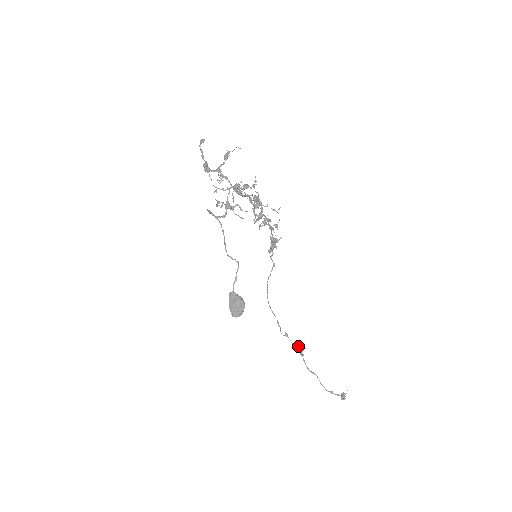
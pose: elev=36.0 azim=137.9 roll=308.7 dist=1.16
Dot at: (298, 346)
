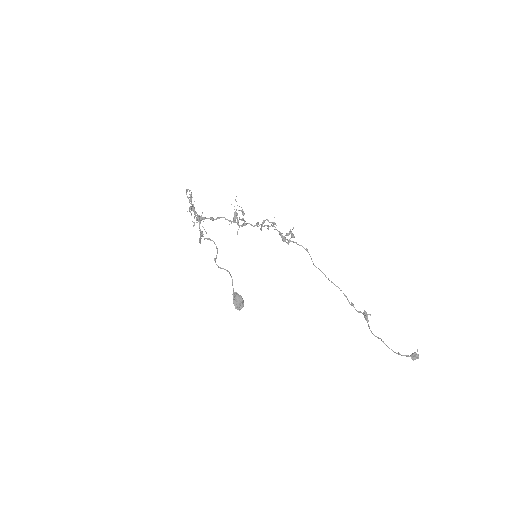
Dot at: (363, 314)
